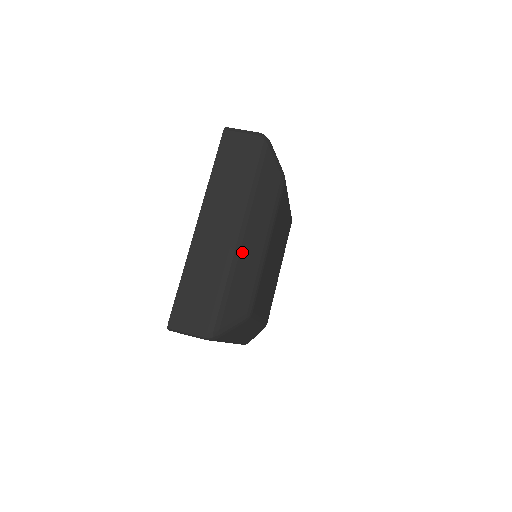
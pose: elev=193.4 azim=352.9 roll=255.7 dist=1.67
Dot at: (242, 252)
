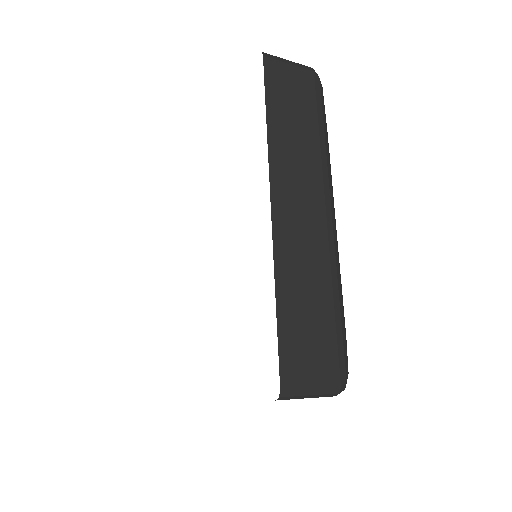
Dot at: occluded
